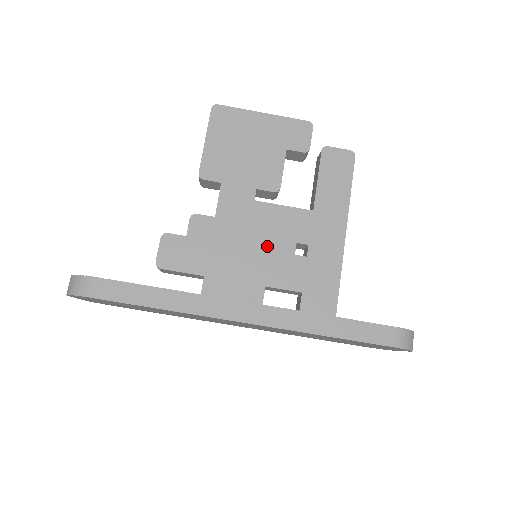
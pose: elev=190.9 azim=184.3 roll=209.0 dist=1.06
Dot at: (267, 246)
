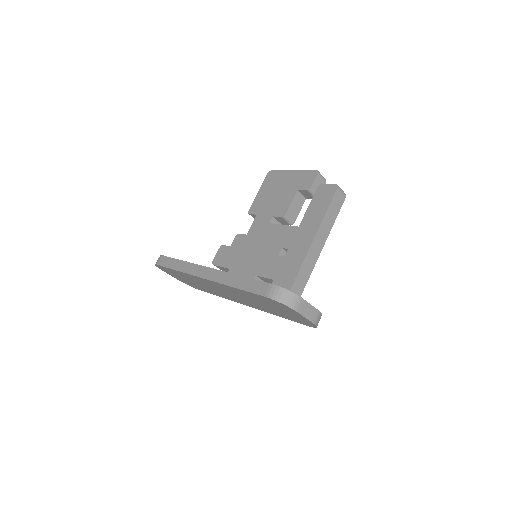
Dot at: (266, 250)
